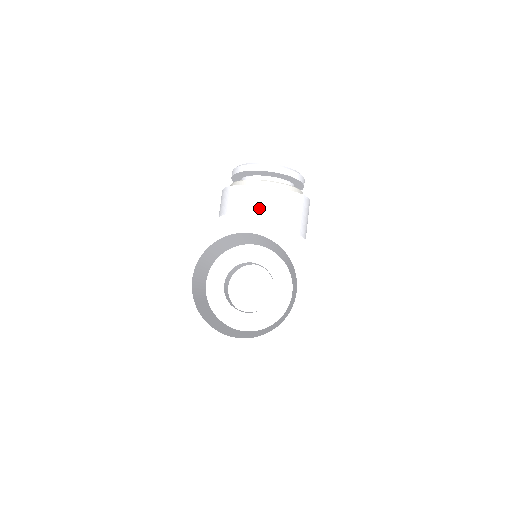
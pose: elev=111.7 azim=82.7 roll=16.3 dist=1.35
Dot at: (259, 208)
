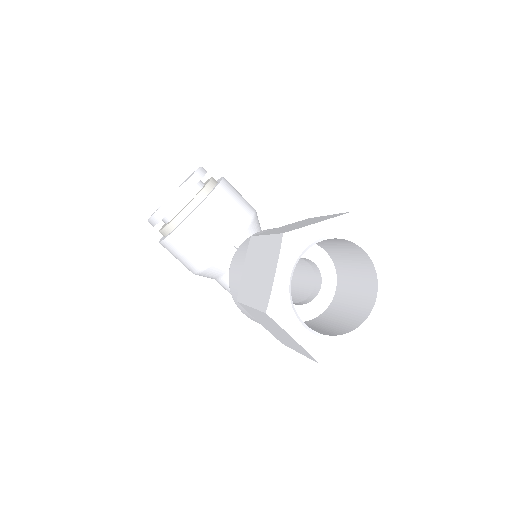
Dot at: (291, 233)
